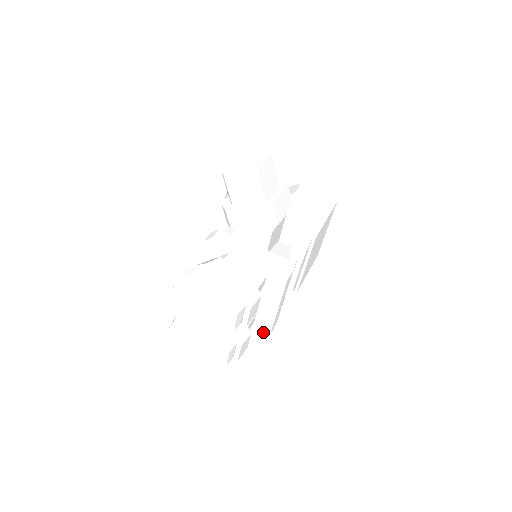
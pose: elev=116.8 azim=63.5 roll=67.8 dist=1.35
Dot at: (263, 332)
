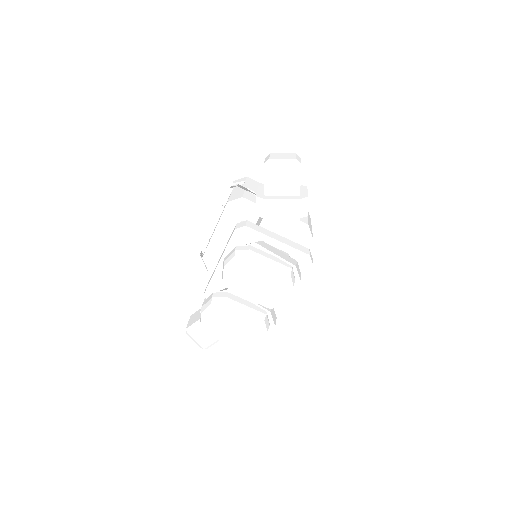
Dot at: occluded
